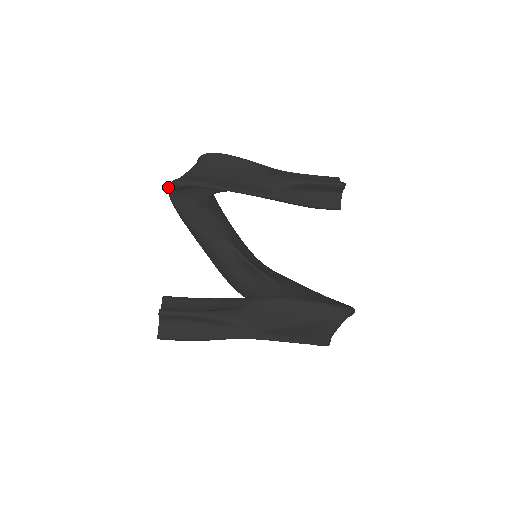
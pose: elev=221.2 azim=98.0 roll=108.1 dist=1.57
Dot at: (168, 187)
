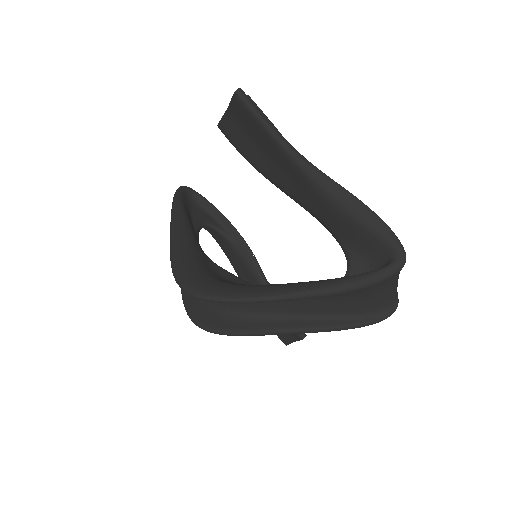
Dot at: occluded
